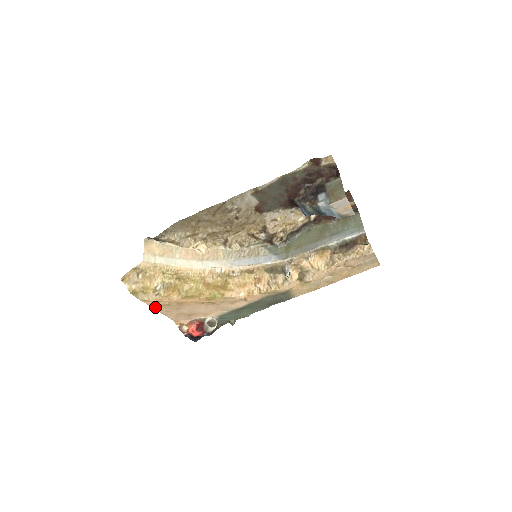
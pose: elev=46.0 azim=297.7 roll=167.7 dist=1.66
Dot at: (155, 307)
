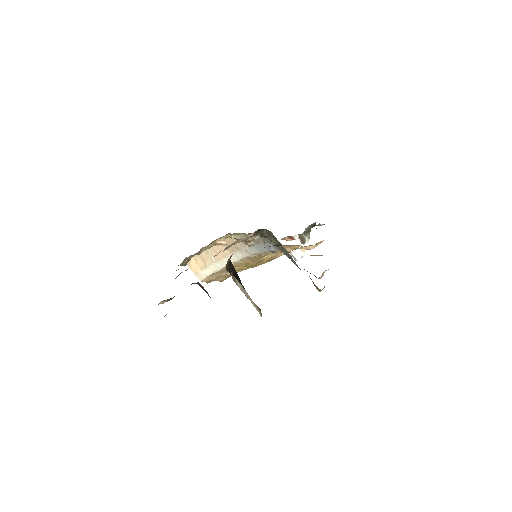
Dot at: occluded
